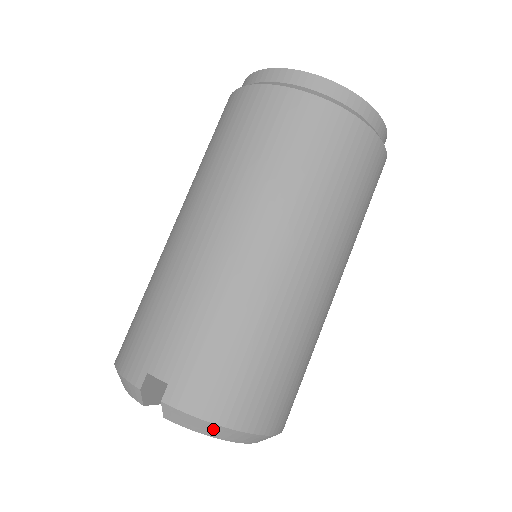
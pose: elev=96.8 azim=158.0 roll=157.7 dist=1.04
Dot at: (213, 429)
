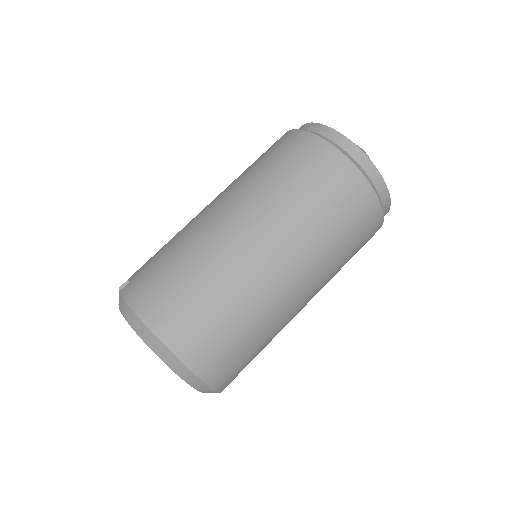
Dot at: (133, 318)
